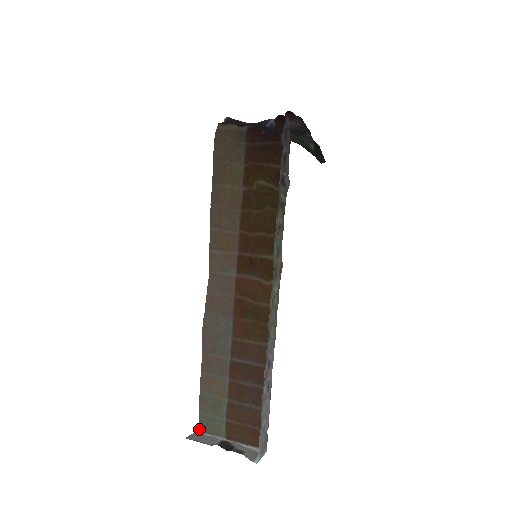
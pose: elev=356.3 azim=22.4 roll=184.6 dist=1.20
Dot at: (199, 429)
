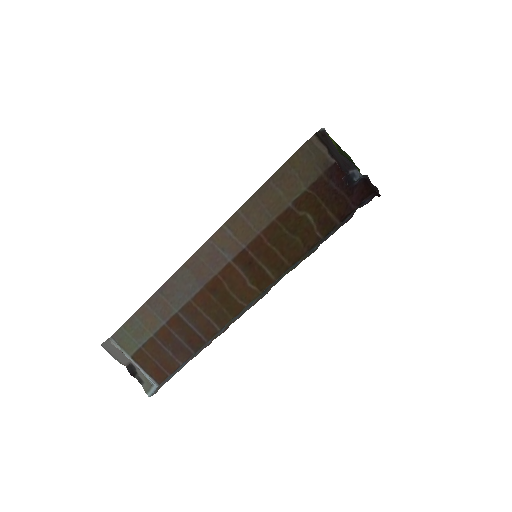
Dot at: (112, 336)
